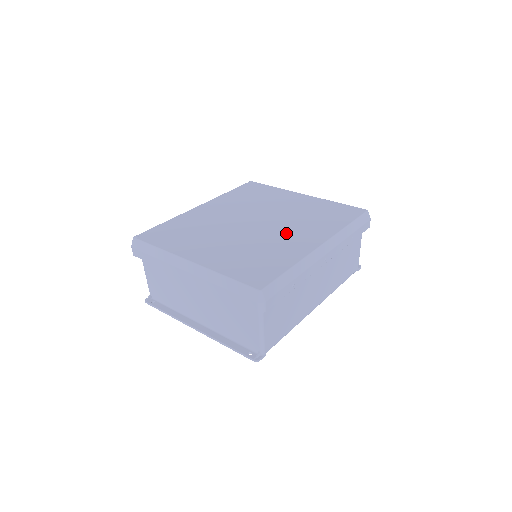
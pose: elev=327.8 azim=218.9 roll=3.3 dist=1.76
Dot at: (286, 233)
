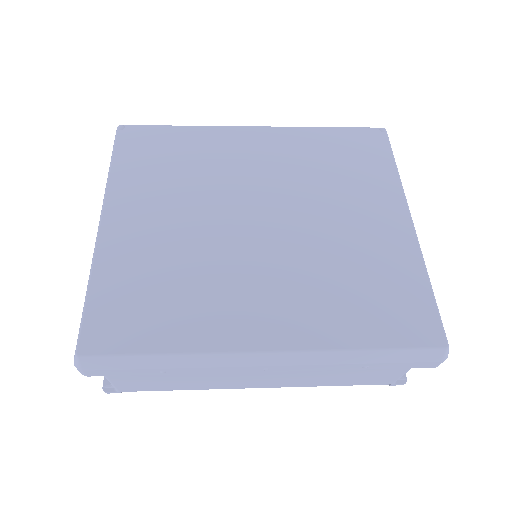
Dot at: (262, 279)
